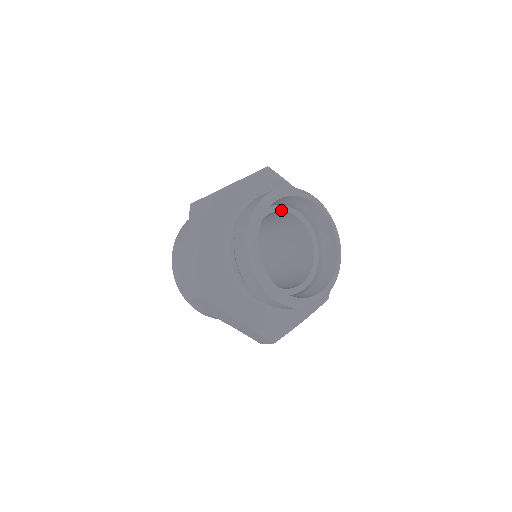
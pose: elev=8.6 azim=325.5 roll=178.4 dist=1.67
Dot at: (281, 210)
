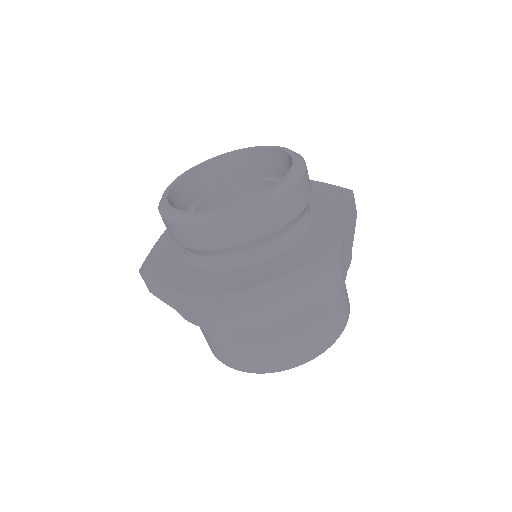
Dot at: (205, 199)
